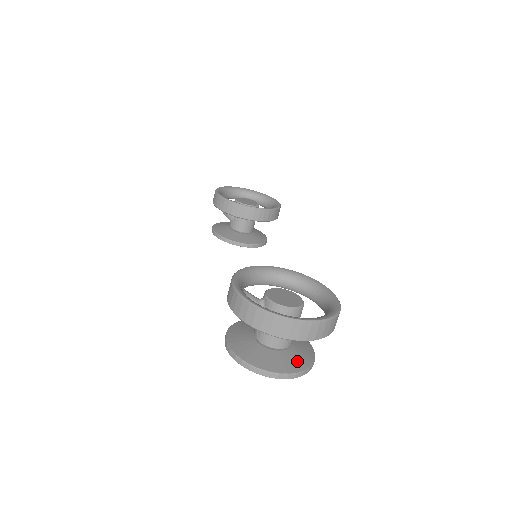
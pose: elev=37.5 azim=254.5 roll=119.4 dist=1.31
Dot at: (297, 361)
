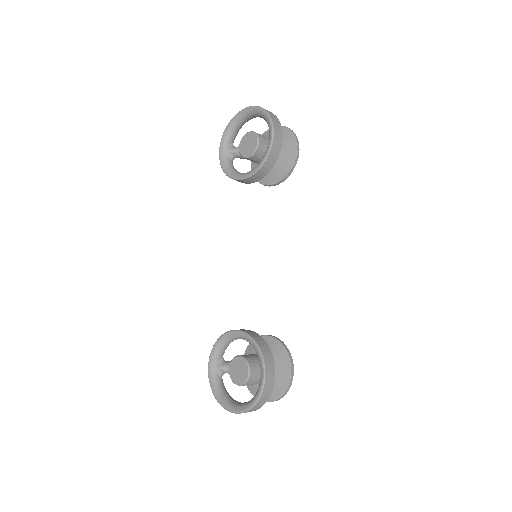
Dot at: (275, 391)
